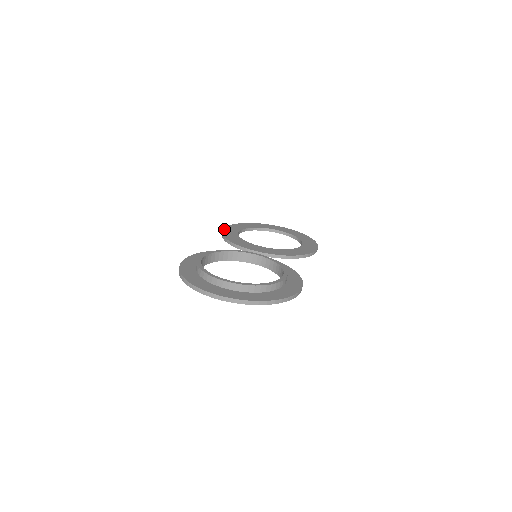
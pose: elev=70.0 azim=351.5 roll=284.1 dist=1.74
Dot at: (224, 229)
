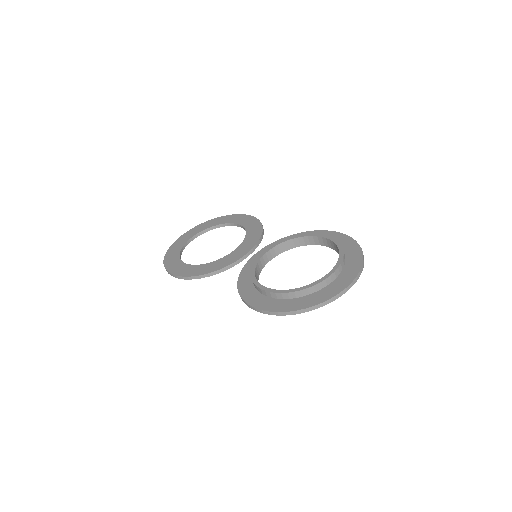
Dot at: (177, 275)
